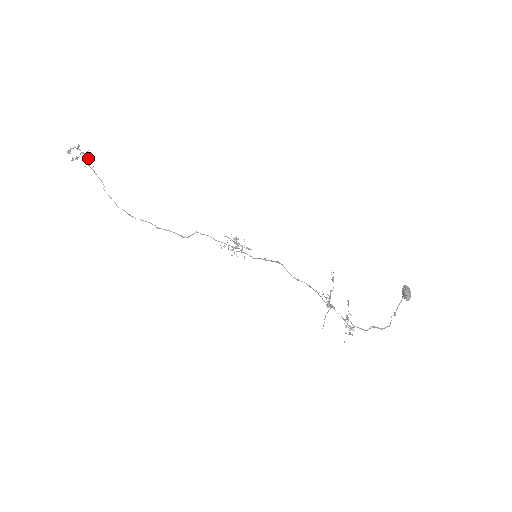
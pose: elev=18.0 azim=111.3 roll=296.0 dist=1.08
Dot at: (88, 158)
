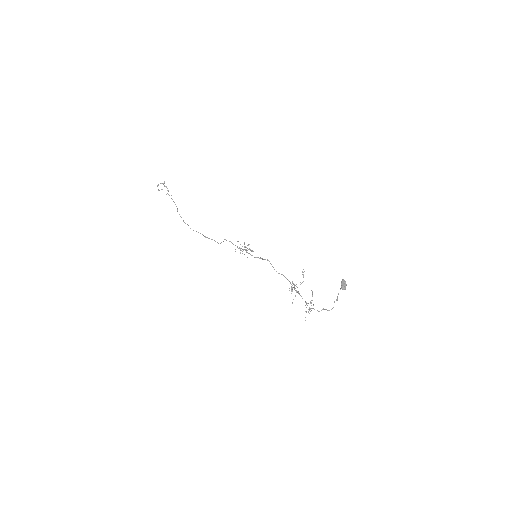
Dot at: occluded
